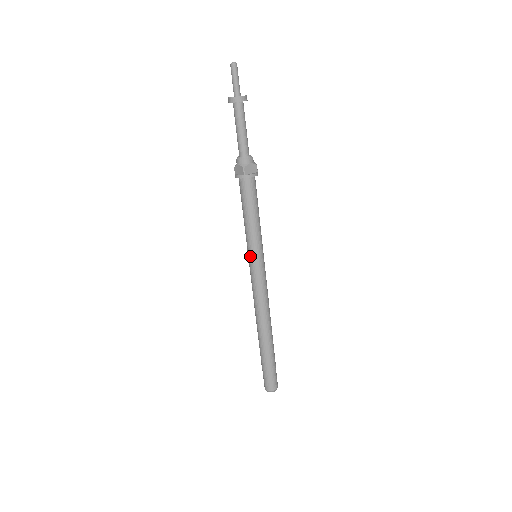
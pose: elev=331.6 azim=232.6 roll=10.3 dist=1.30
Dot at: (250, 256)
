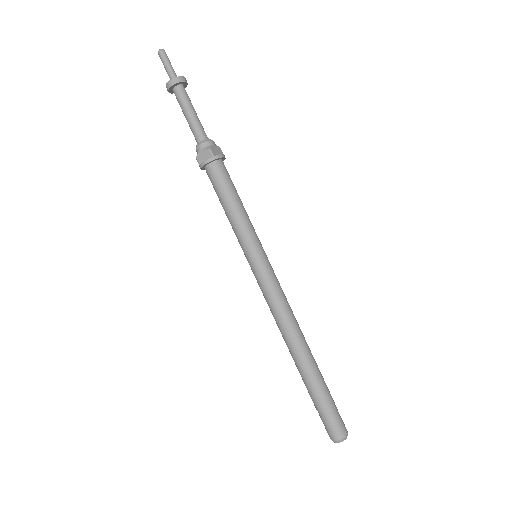
Dot at: (251, 255)
